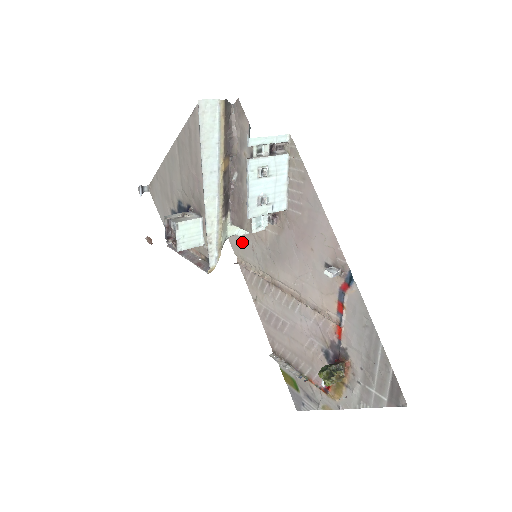
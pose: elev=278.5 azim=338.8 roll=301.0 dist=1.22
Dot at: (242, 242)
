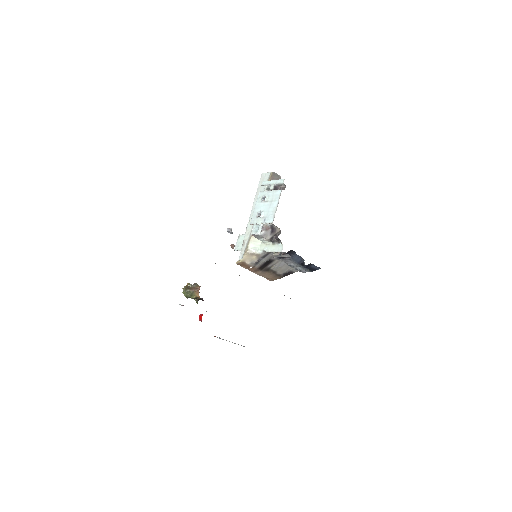
Dot at: occluded
